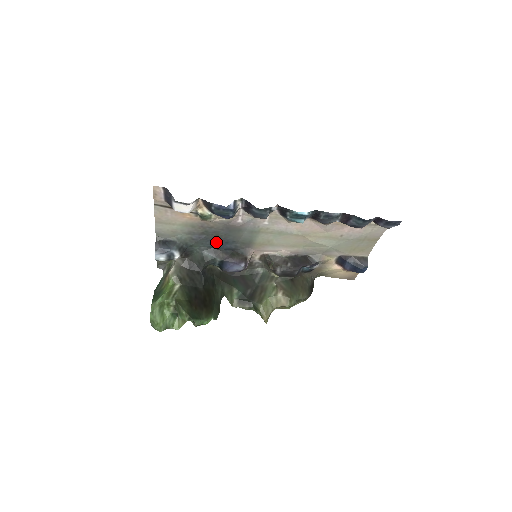
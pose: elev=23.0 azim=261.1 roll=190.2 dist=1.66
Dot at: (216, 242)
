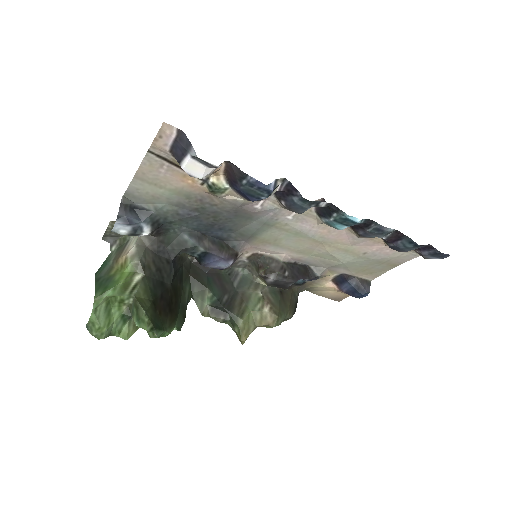
Dot at: (207, 225)
